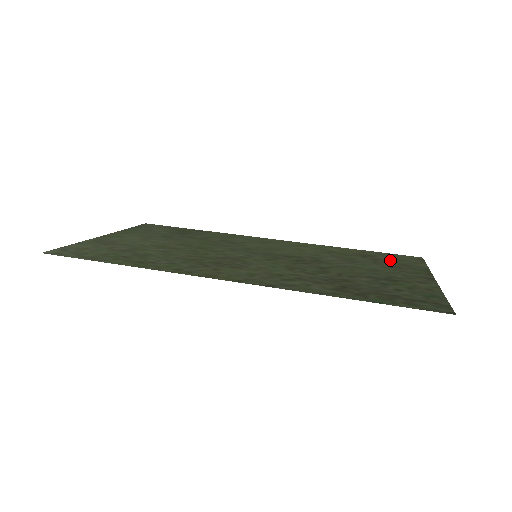
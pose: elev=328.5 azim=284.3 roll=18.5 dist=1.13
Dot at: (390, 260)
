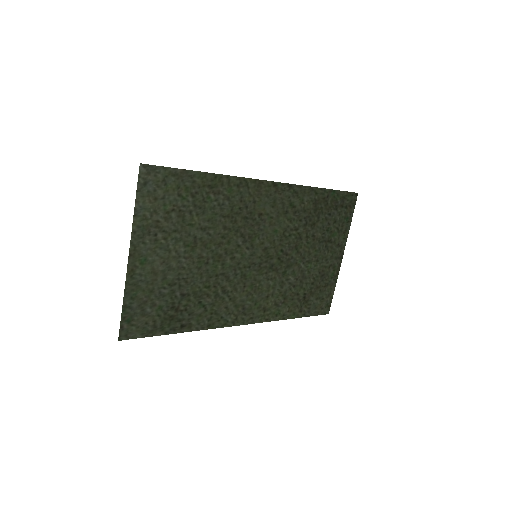
Dot at: (317, 294)
